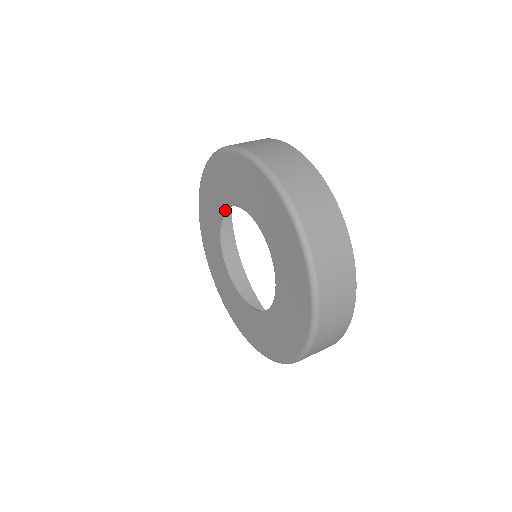
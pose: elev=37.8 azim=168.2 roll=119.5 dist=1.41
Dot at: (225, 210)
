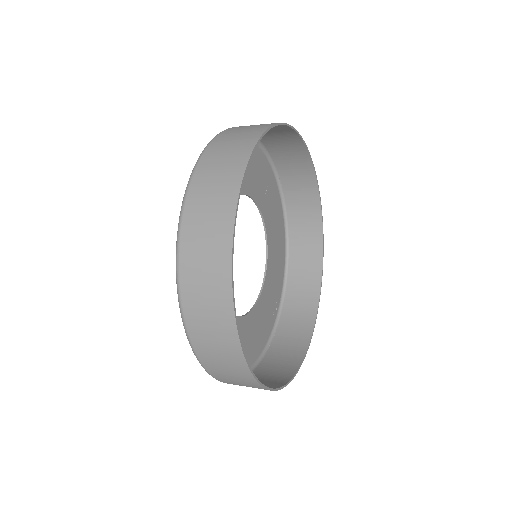
Dot at: (251, 198)
